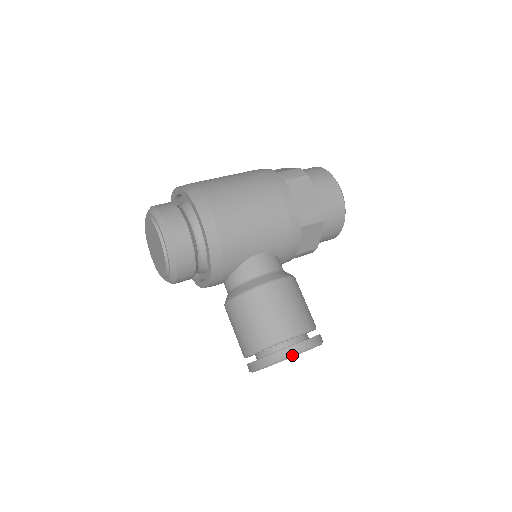
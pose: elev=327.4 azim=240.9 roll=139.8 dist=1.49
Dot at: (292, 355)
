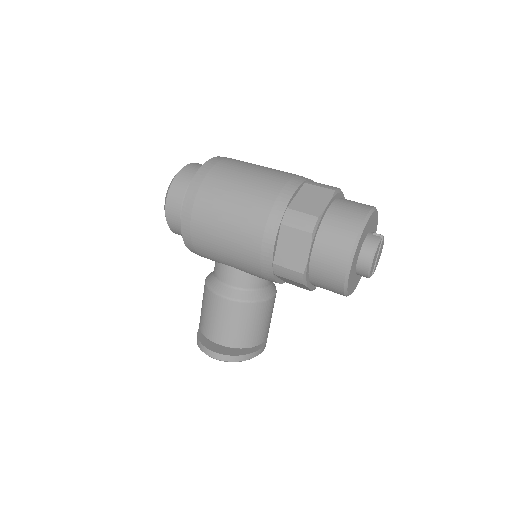
Dot at: occluded
